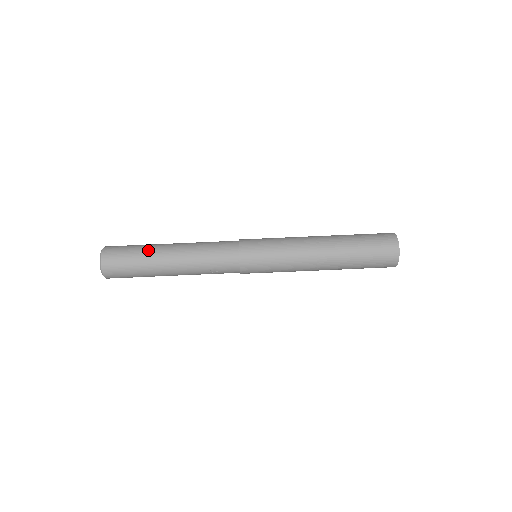
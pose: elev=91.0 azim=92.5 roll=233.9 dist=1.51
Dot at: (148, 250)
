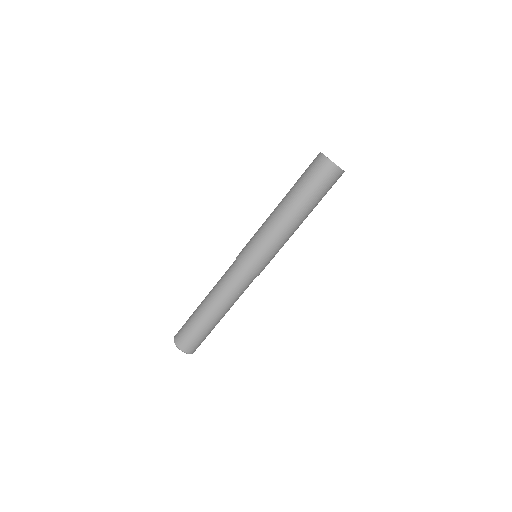
Dot at: (195, 317)
